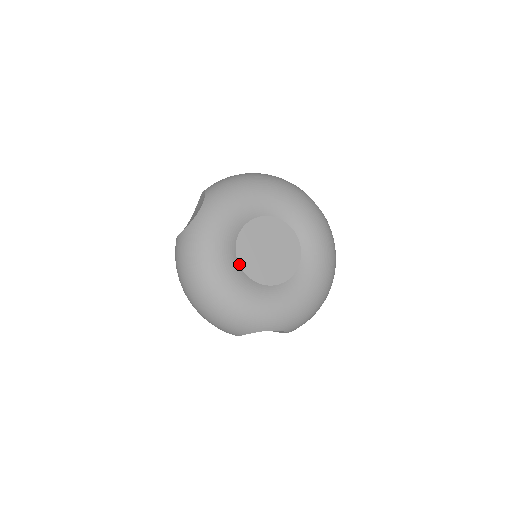
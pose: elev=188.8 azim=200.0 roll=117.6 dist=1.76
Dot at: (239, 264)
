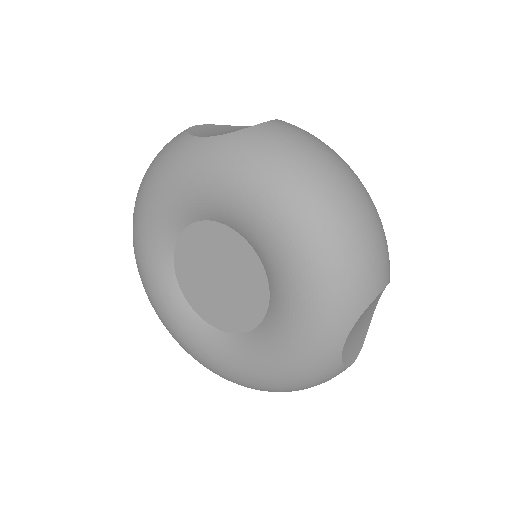
Dot at: (177, 240)
